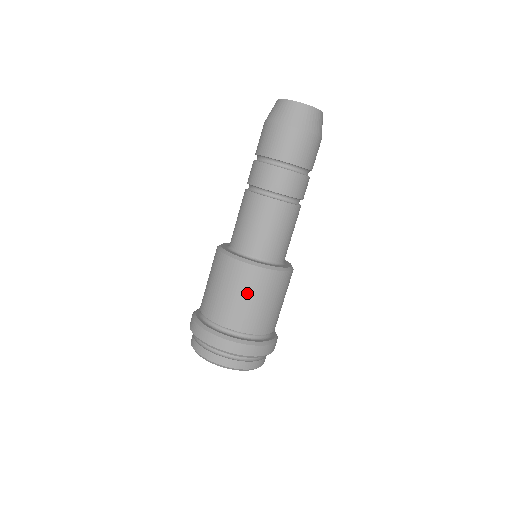
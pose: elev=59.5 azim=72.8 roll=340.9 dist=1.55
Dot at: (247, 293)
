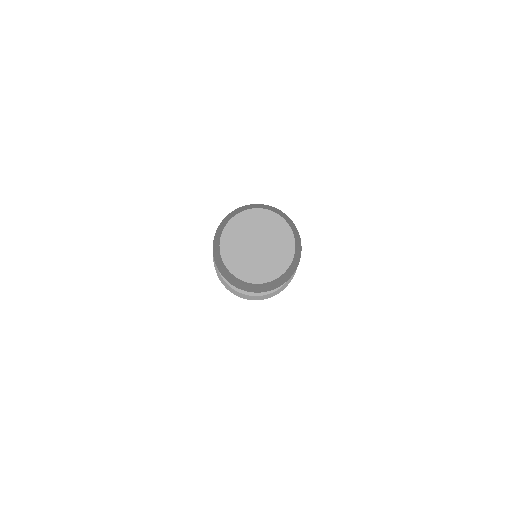
Dot at: occluded
